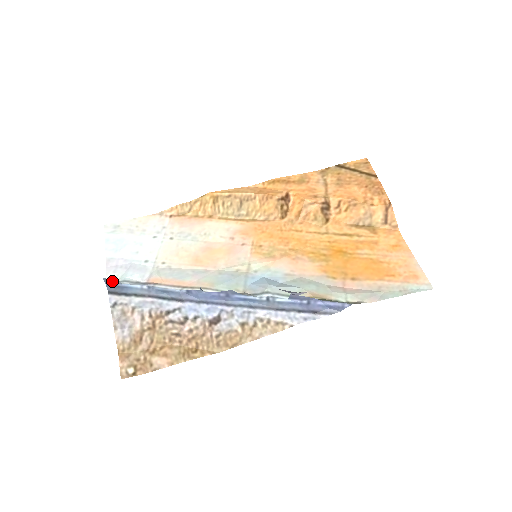
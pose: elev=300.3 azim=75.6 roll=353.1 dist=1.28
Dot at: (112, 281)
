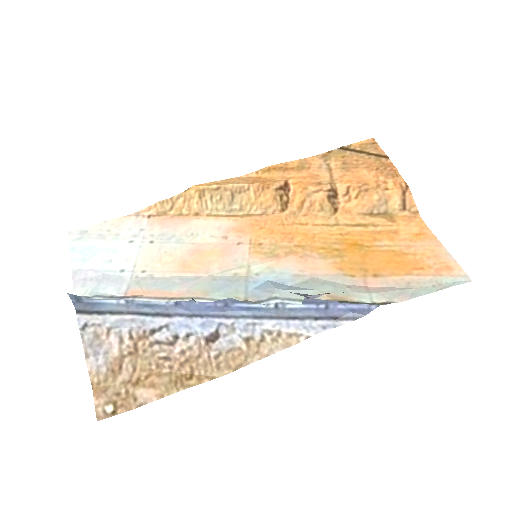
Dot at: (80, 297)
